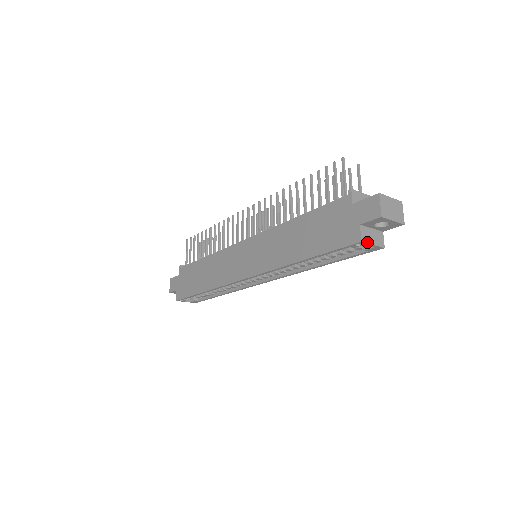
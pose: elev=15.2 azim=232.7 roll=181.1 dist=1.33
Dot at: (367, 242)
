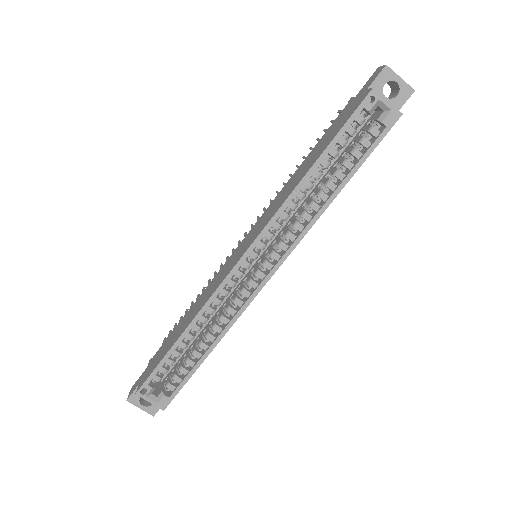
Dot at: (380, 94)
